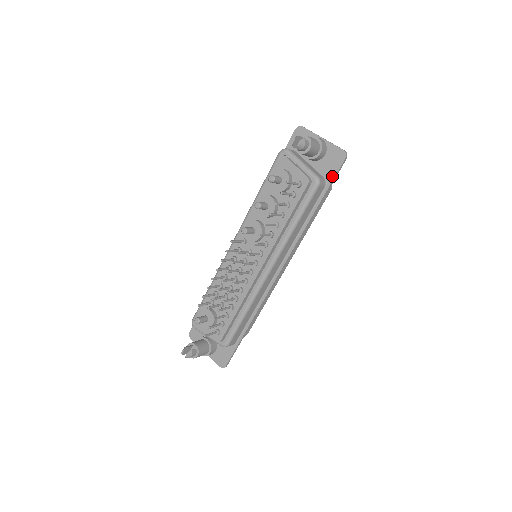
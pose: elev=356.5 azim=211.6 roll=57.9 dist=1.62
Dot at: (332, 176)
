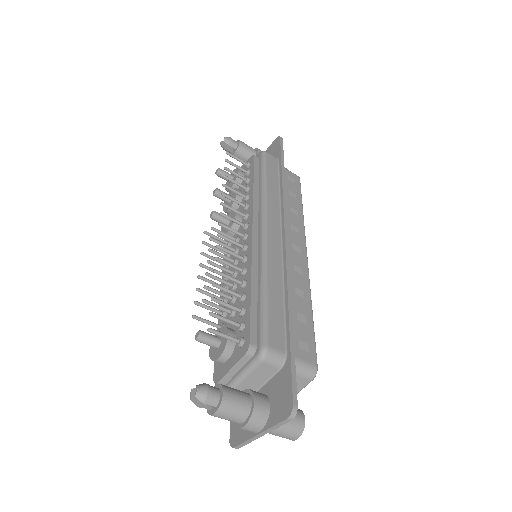
Dot at: (279, 151)
